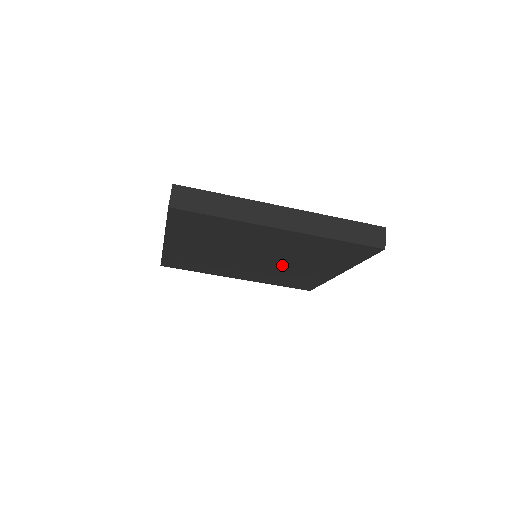
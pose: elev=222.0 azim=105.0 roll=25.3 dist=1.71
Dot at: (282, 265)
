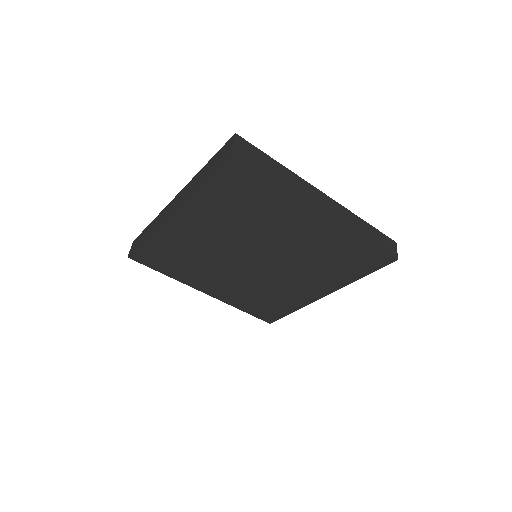
Dot at: (276, 274)
